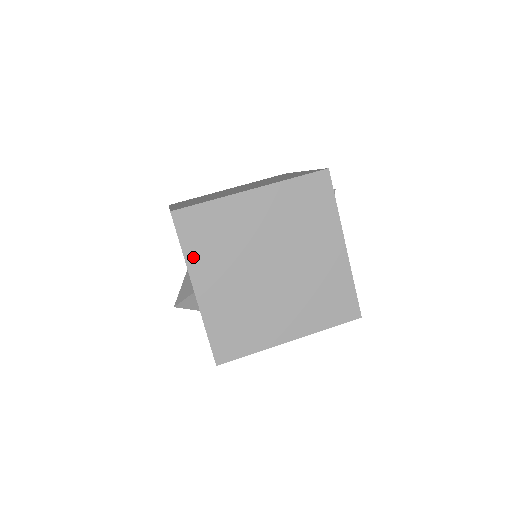
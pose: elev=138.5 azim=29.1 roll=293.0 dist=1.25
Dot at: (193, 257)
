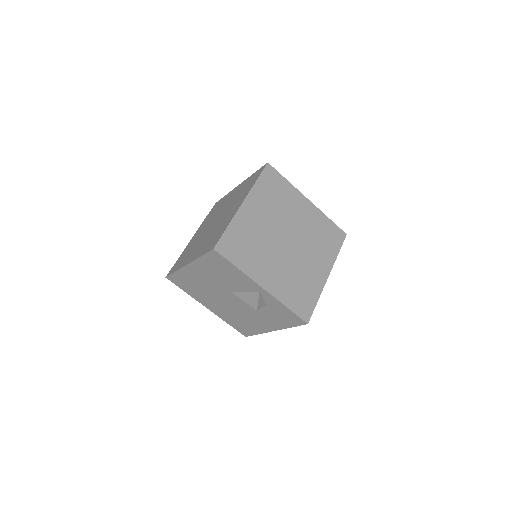
Dot at: (246, 267)
